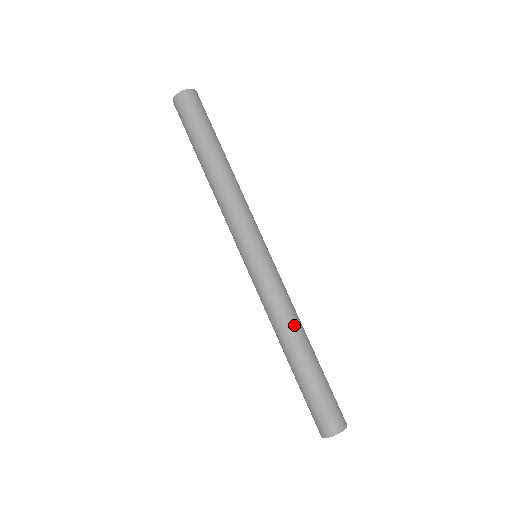
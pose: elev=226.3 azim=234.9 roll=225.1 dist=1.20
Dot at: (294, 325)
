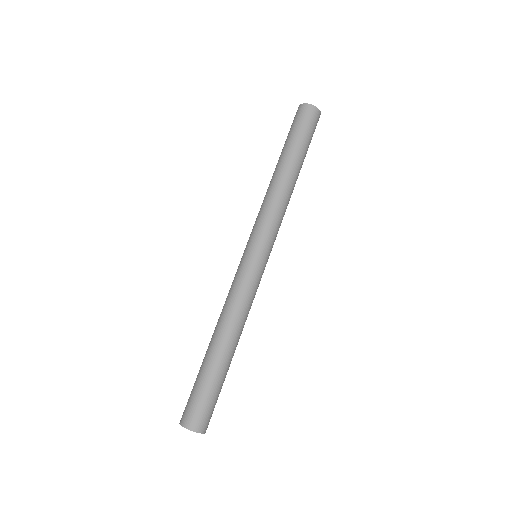
Dot at: (241, 327)
